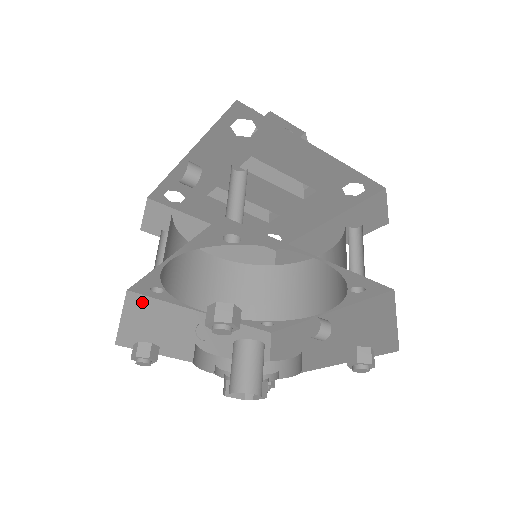
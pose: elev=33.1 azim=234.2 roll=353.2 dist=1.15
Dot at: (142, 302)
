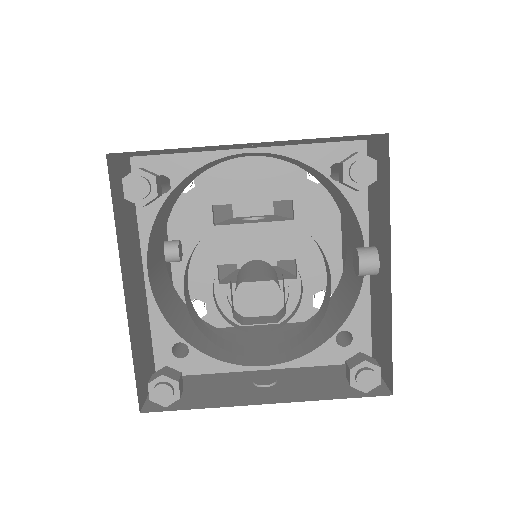
Dot at: occluded
